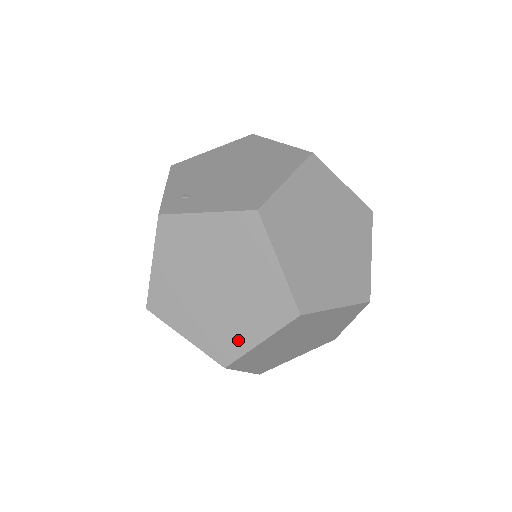
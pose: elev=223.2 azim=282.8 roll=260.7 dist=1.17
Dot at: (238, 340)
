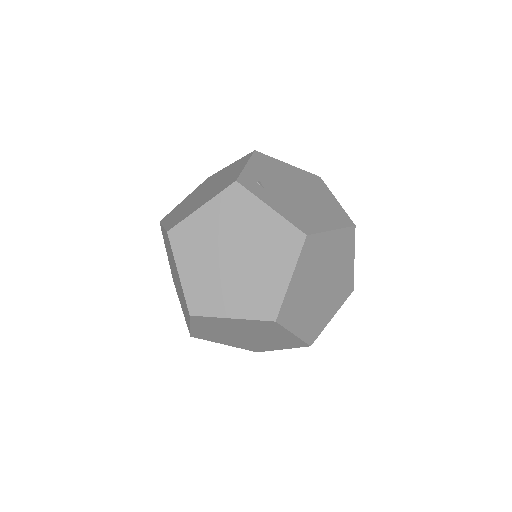
Dot at: (217, 304)
